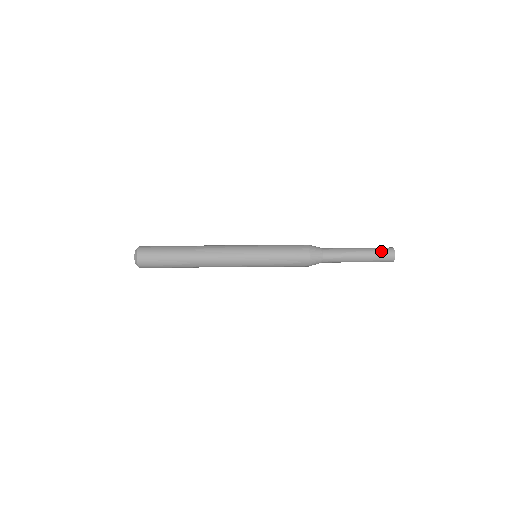
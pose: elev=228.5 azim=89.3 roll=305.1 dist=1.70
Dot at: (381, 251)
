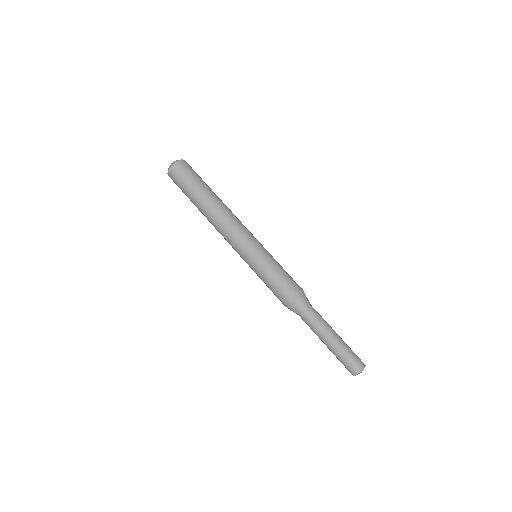
Dot at: occluded
